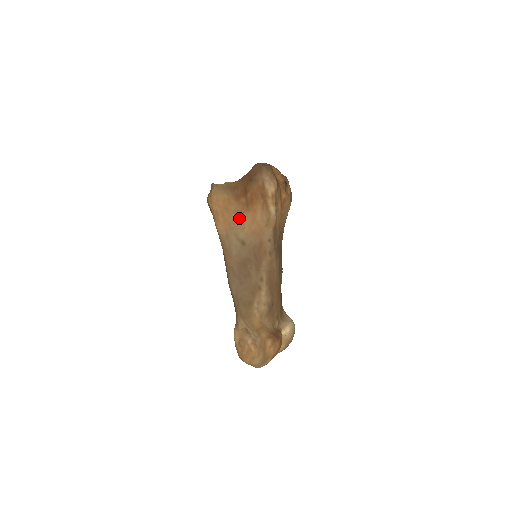
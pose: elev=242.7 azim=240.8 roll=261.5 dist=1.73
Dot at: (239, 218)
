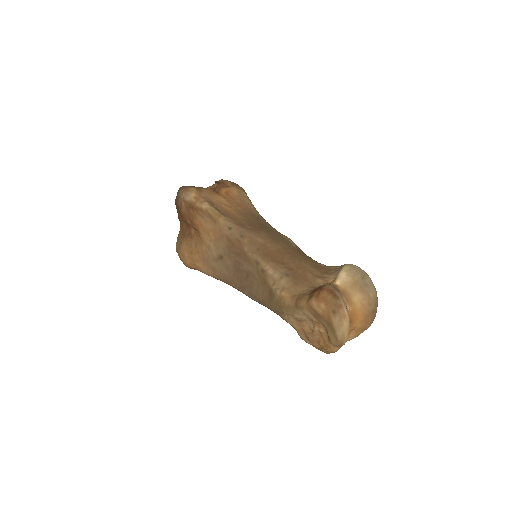
Dot at: (201, 246)
